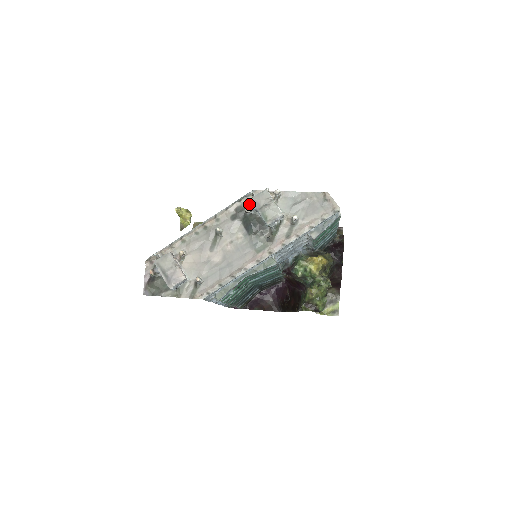
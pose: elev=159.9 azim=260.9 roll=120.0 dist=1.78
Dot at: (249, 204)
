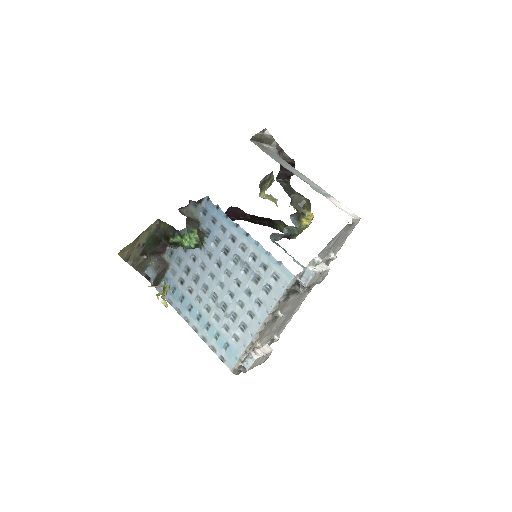
Dot at: (295, 284)
